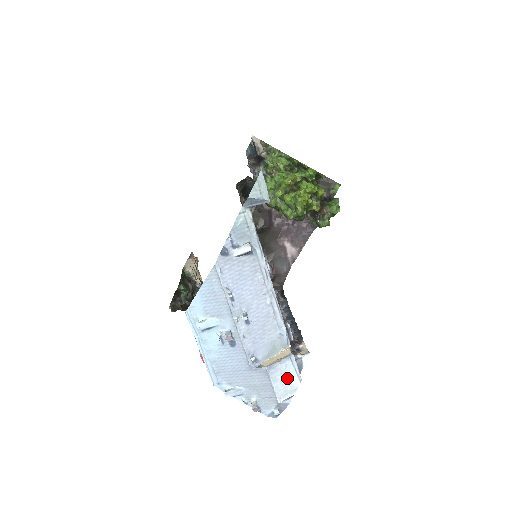
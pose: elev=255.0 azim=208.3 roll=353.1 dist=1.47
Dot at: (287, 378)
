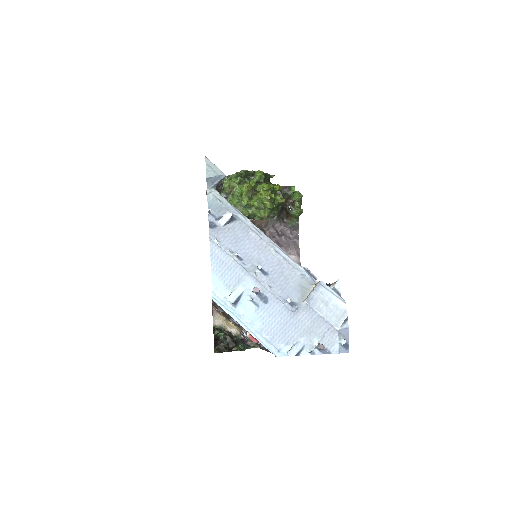
Dot at: (330, 304)
